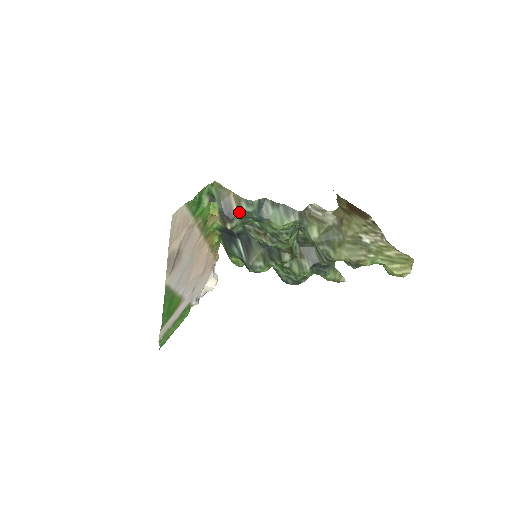
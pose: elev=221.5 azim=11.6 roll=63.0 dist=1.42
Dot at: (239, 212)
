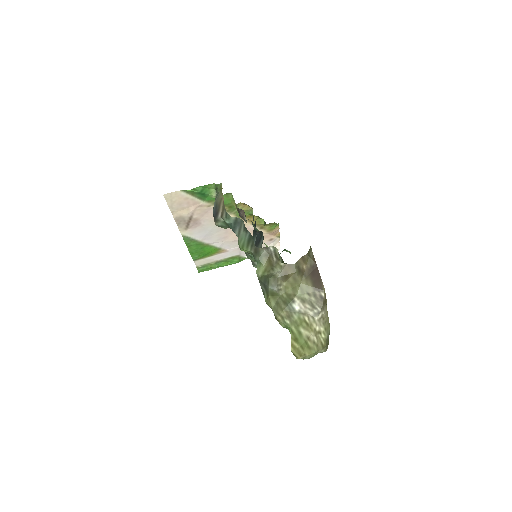
Dot at: (222, 218)
